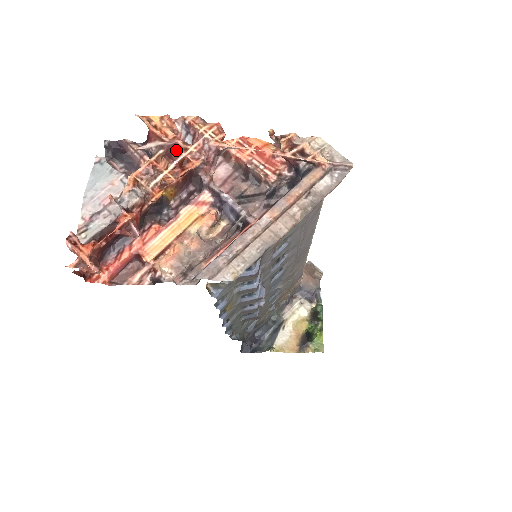
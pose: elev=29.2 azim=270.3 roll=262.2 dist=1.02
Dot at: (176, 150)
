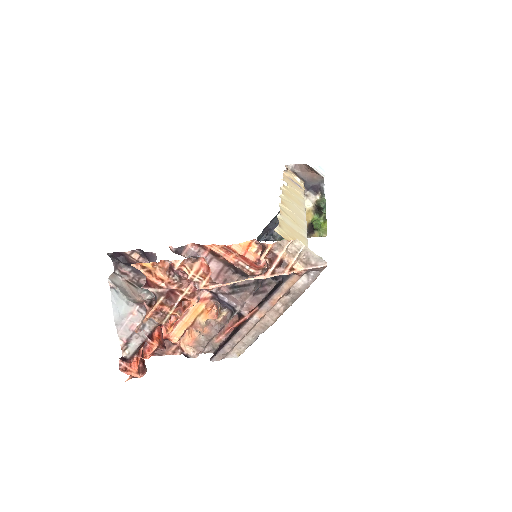
Dot at: (174, 292)
